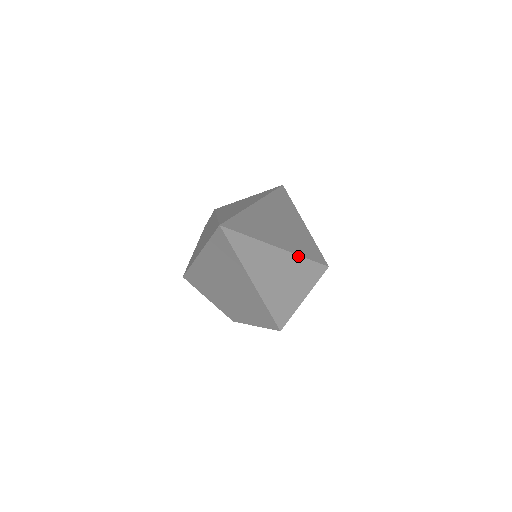
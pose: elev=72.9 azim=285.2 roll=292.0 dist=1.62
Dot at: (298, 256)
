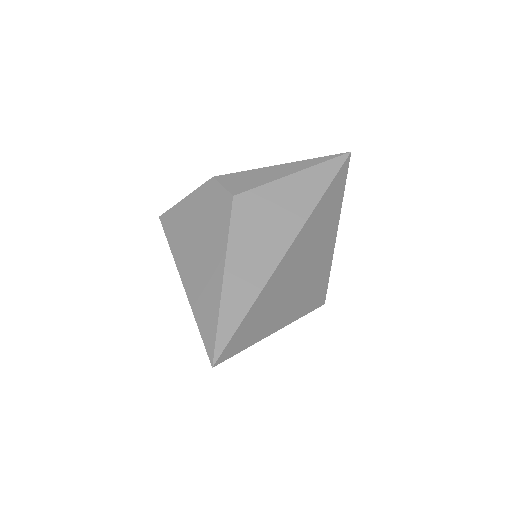
Dot at: (295, 320)
